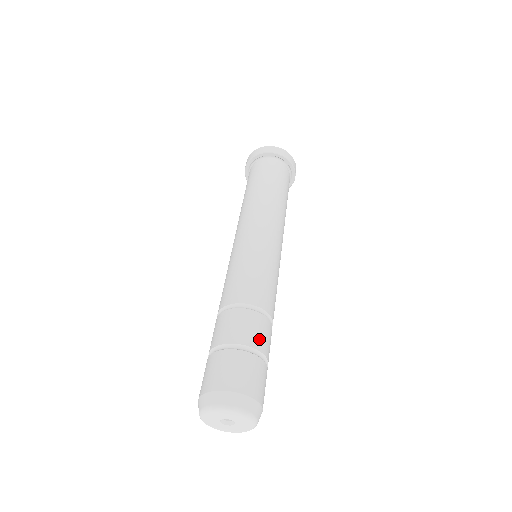
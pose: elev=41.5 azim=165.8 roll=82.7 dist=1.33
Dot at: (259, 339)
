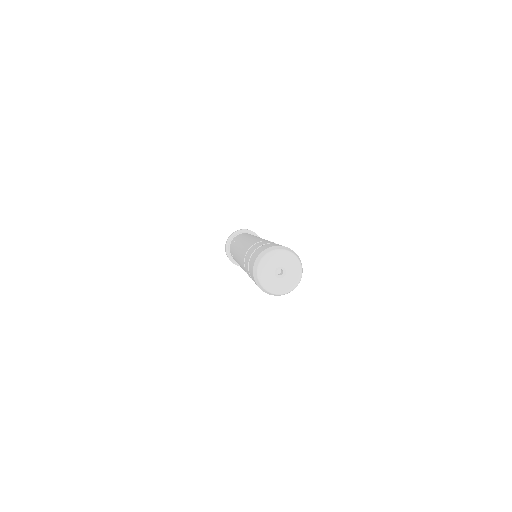
Dot at: occluded
